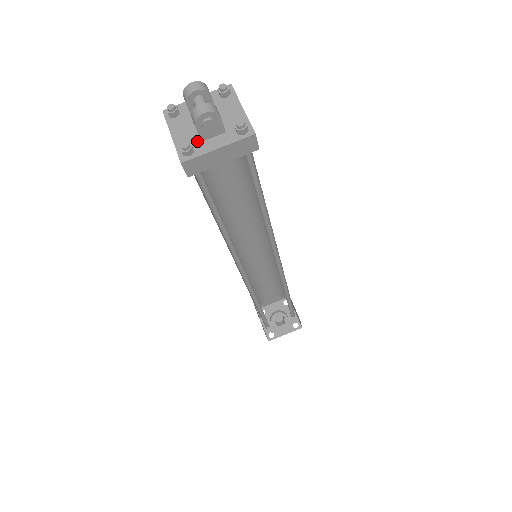
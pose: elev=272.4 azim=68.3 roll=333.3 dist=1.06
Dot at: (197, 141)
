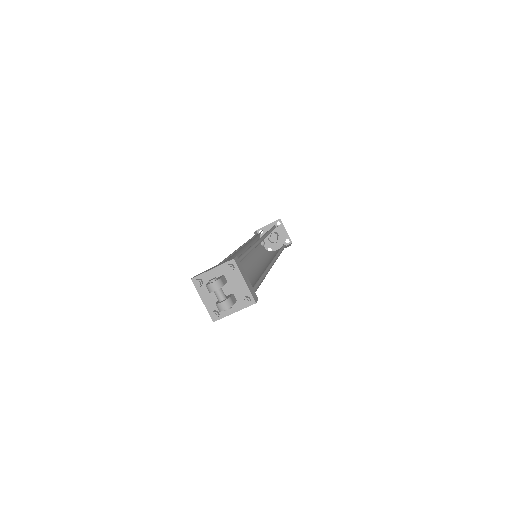
Dot at: occluded
